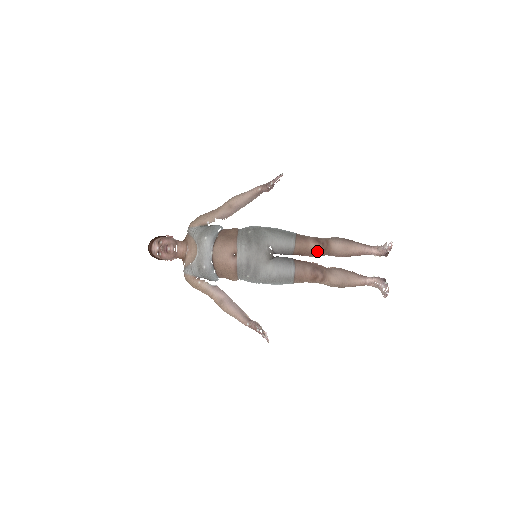
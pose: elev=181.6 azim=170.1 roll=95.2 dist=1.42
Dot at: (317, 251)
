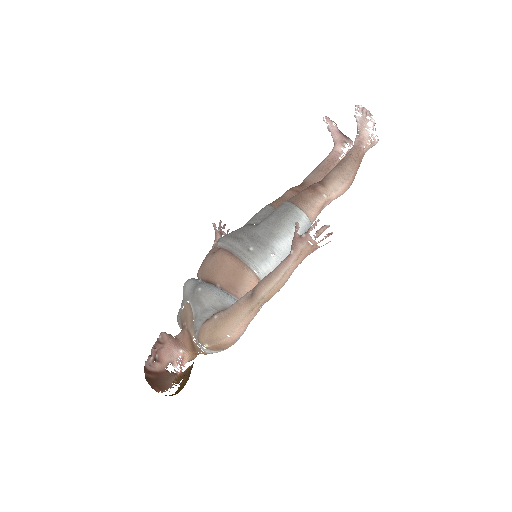
Dot at: (295, 192)
